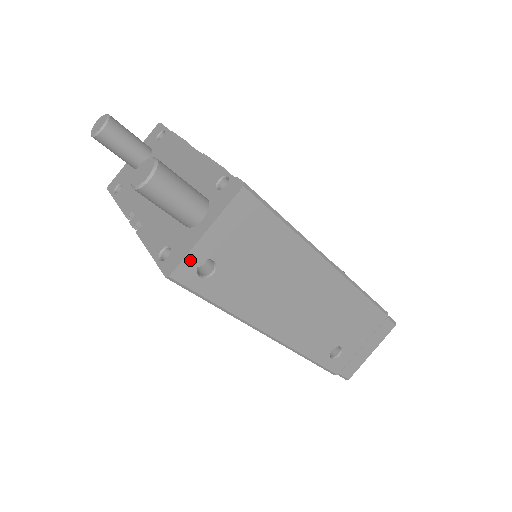
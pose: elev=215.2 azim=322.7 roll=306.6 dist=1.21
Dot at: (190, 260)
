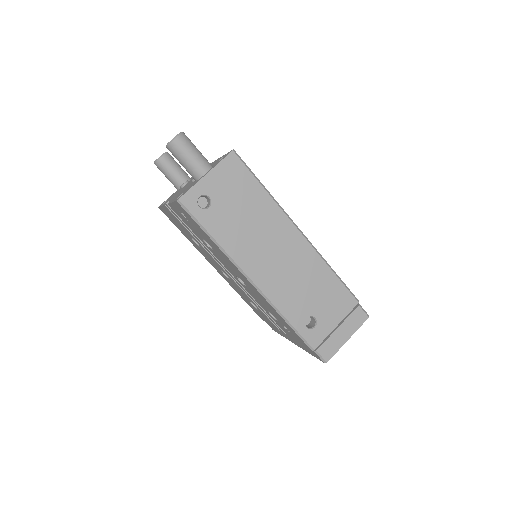
Dot at: (194, 192)
